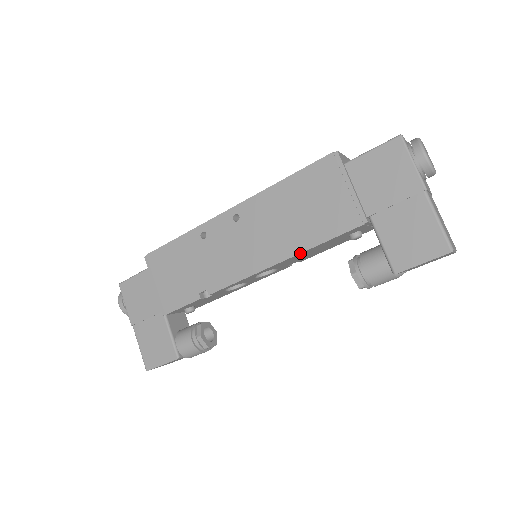
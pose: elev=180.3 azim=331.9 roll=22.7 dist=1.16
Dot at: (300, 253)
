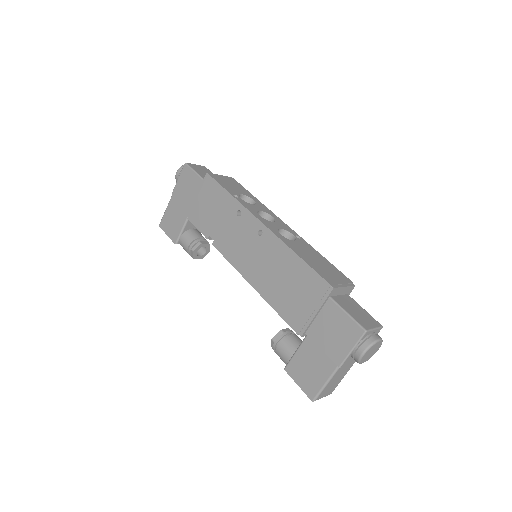
Dot at: (263, 298)
